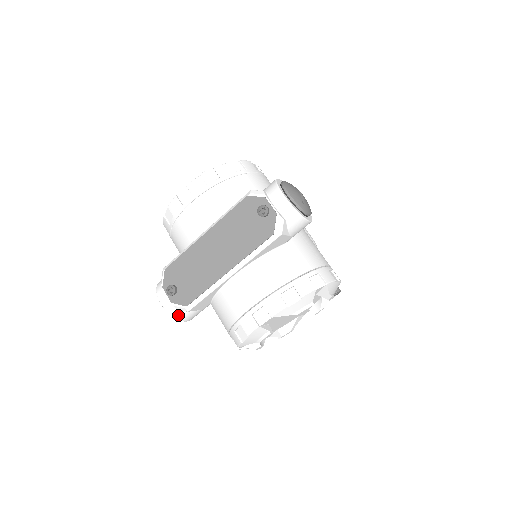
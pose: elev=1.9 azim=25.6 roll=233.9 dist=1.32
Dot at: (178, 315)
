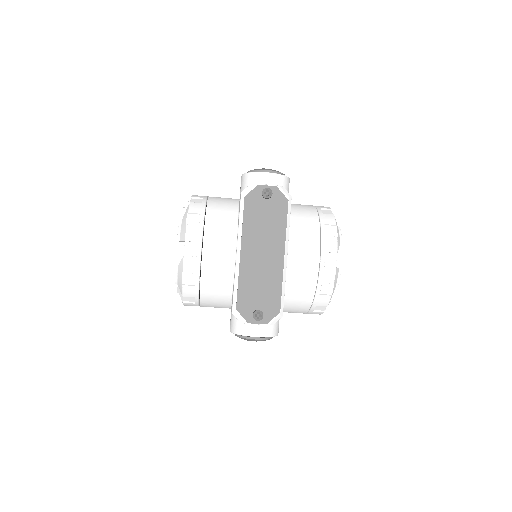
Dot at: (274, 332)
